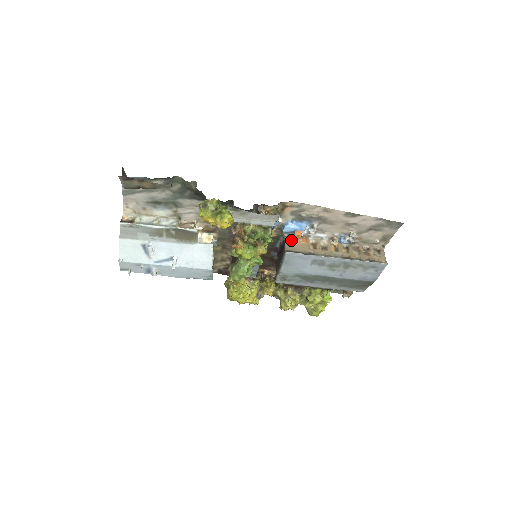
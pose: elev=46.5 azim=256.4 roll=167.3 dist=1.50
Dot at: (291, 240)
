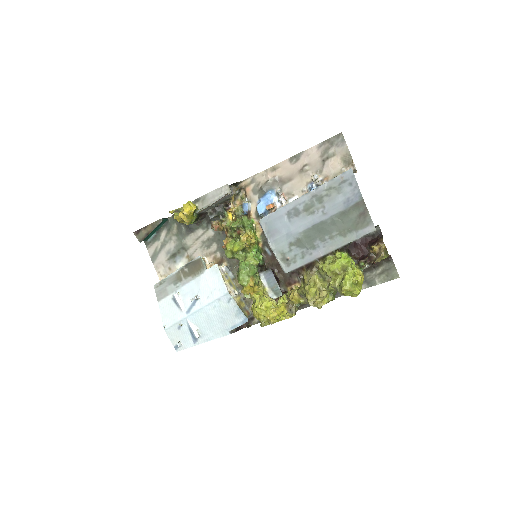
Dot at: occluded
